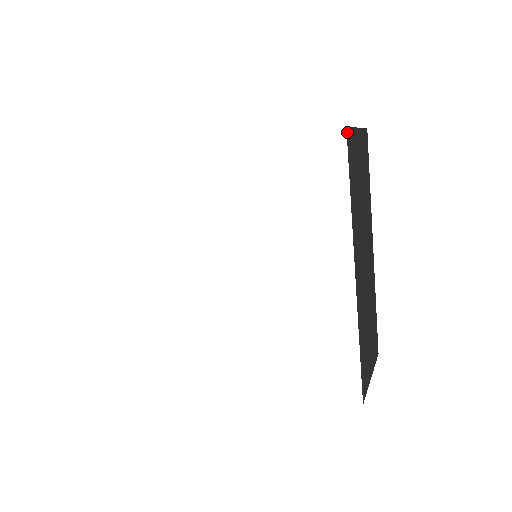
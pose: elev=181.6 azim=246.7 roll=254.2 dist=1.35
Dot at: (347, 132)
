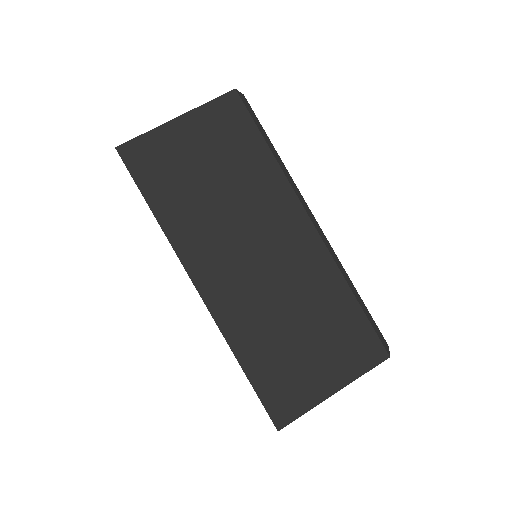
Dot at: (121, 150)
